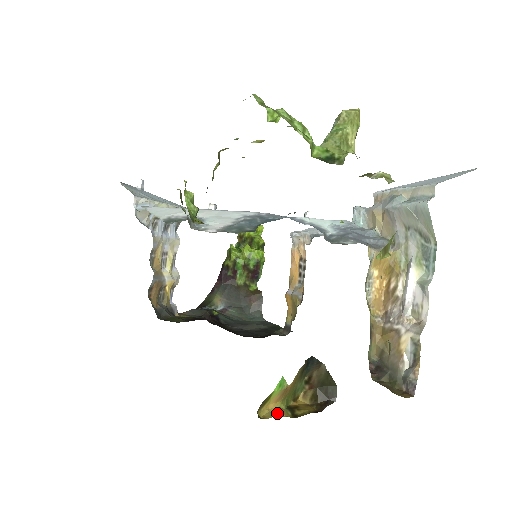
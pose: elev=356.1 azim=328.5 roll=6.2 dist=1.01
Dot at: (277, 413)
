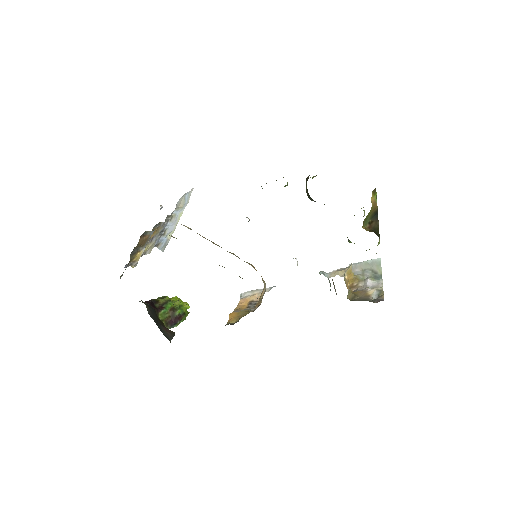
Dot at: occluded
